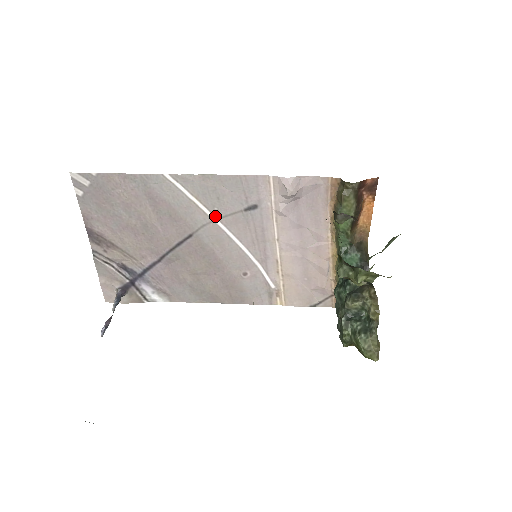
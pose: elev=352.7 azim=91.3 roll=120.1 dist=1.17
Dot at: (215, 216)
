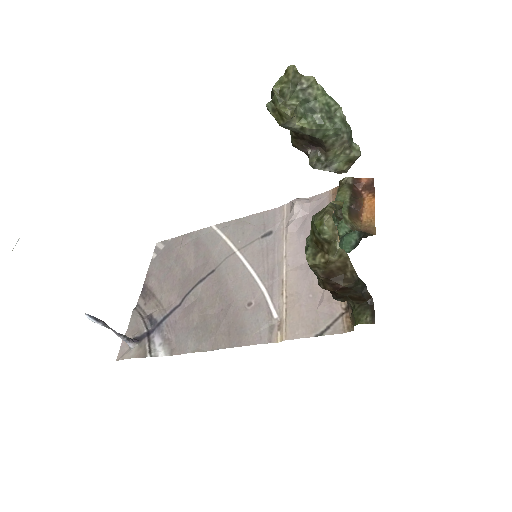
Dot at: (237, 248)
